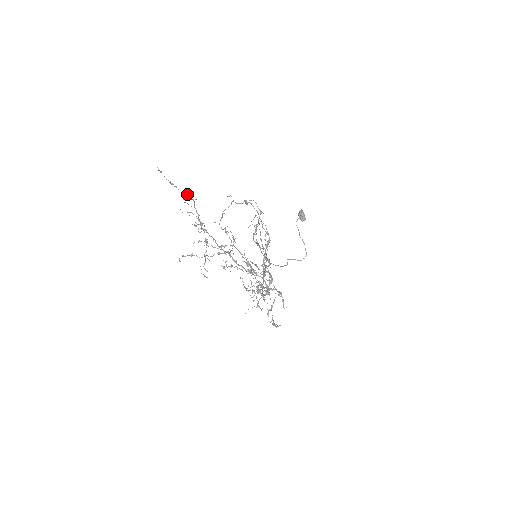
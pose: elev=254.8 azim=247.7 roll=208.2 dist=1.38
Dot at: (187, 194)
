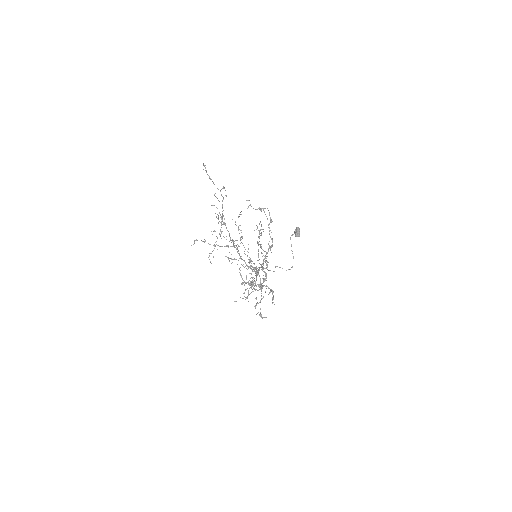
Dot at: (220, 191)
